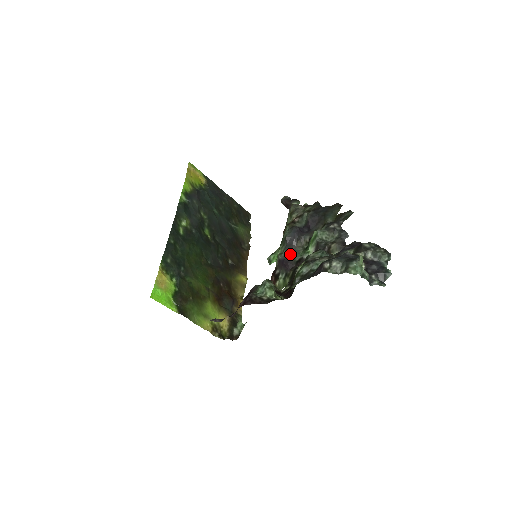
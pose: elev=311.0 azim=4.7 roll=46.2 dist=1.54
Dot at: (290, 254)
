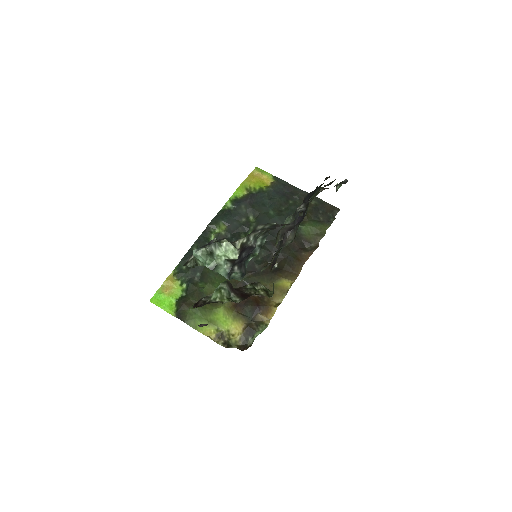
Dot at: occluded
